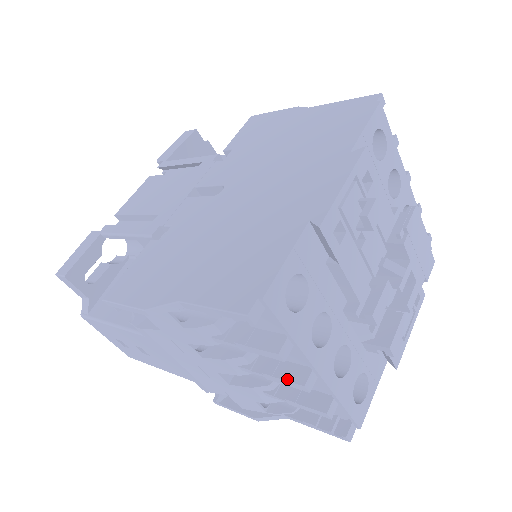
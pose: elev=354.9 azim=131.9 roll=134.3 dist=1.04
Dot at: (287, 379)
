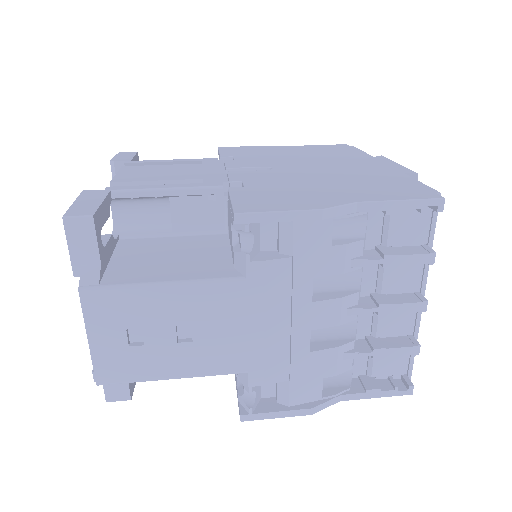
Dot at: (408, 302)
